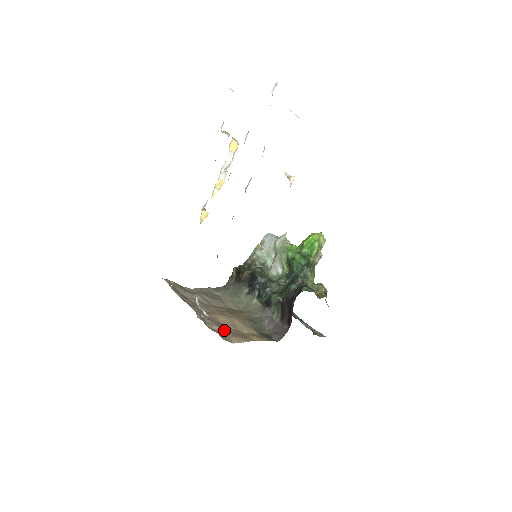
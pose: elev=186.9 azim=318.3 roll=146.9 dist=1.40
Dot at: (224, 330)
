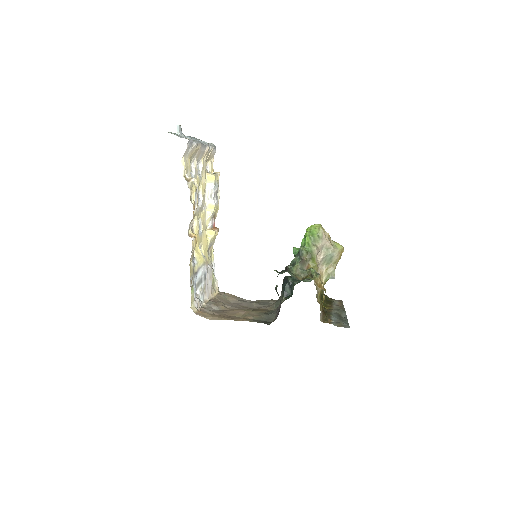
Dot at: (218, 314)
